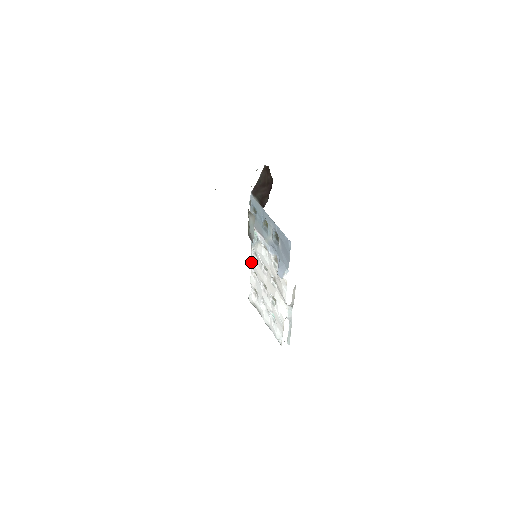
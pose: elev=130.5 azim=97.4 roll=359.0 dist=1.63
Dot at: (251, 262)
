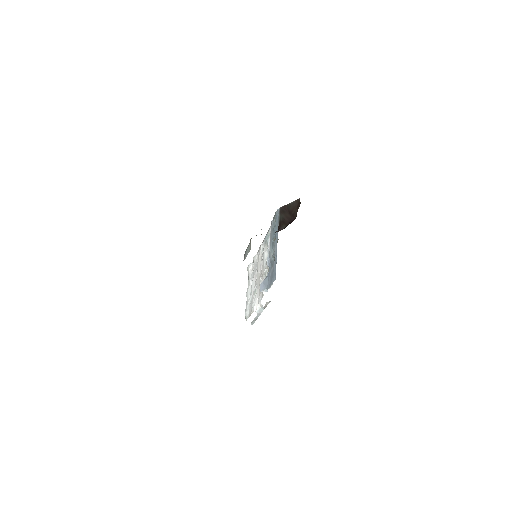
Dot at: (260, 247)
